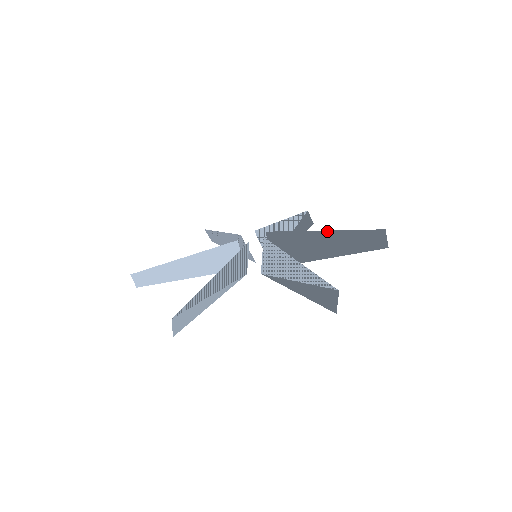
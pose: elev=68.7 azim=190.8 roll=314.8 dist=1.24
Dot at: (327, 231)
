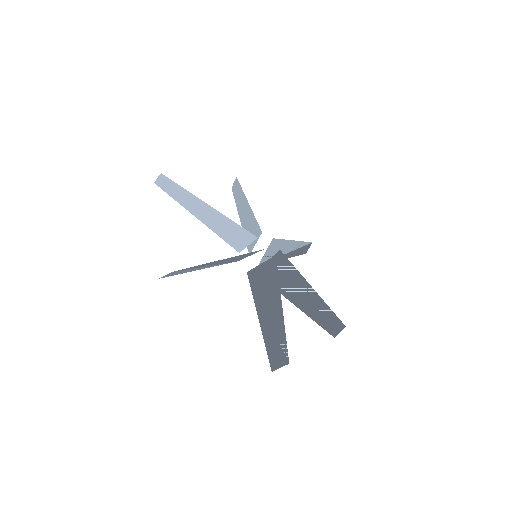
Dot at: (295, 241)
